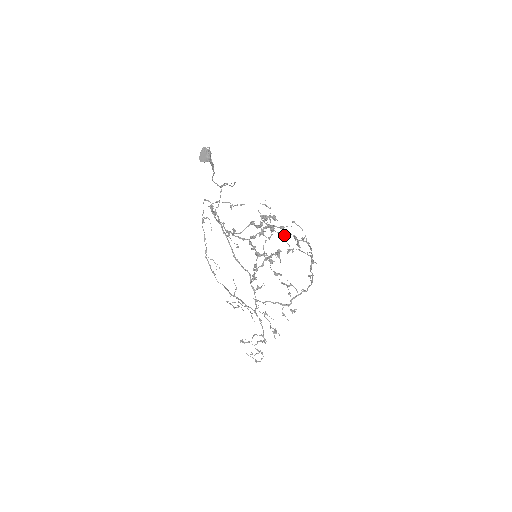
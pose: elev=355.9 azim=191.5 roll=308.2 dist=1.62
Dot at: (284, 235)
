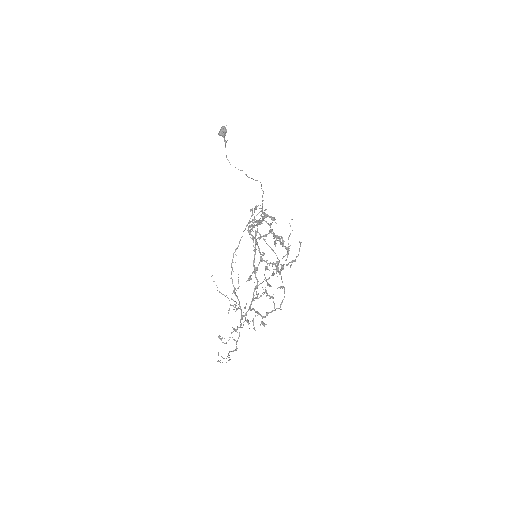
Dot at: (288, 251)
